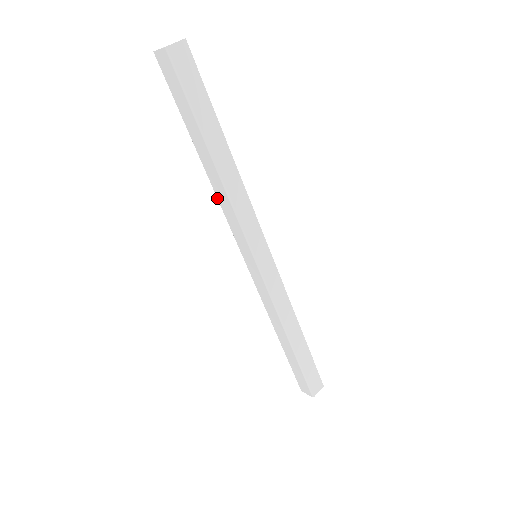
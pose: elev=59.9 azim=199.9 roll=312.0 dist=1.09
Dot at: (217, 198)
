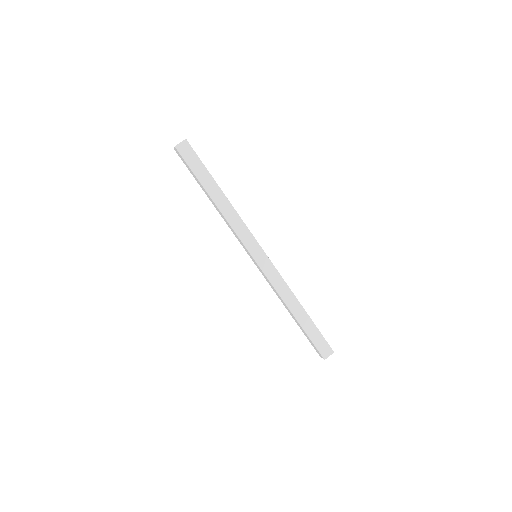
Dot at: occluded
